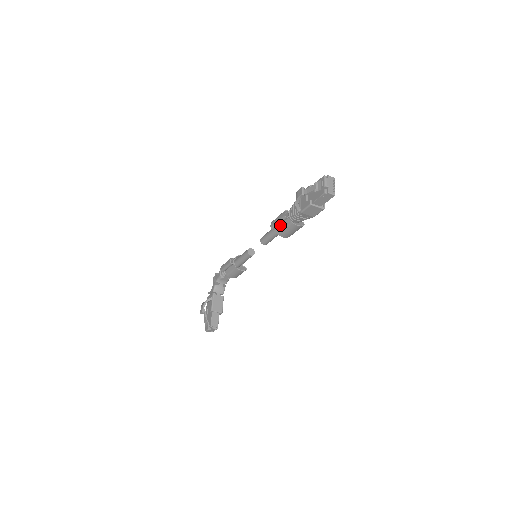
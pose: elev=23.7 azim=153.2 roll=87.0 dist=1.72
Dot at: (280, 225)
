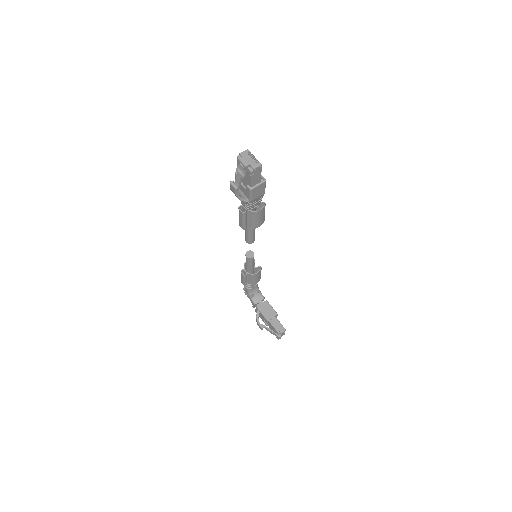
Dot at: (247, 221)
